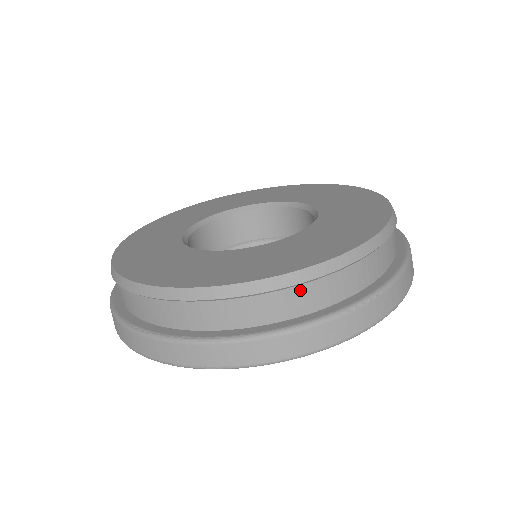
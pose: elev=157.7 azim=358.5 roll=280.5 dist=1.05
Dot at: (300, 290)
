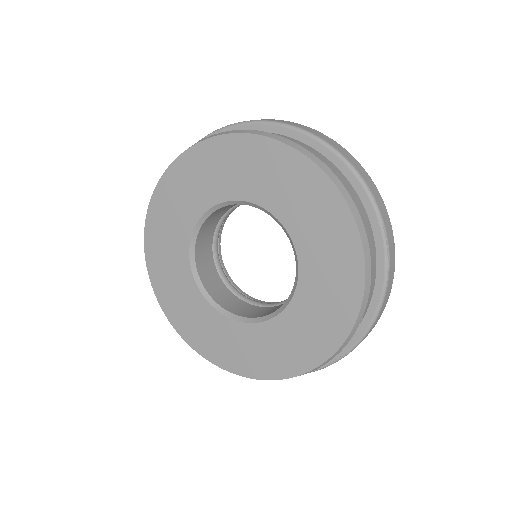
Dot at: (368, 295)
